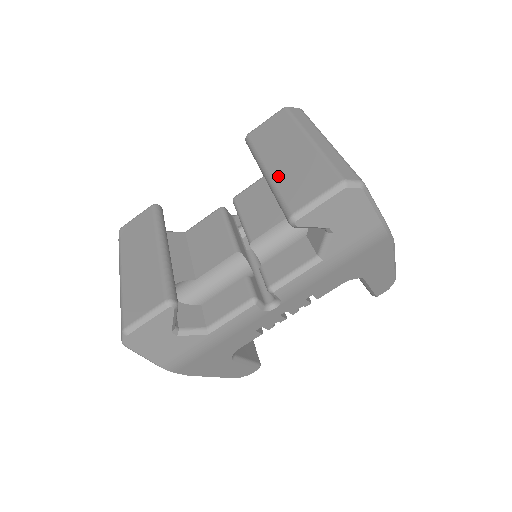
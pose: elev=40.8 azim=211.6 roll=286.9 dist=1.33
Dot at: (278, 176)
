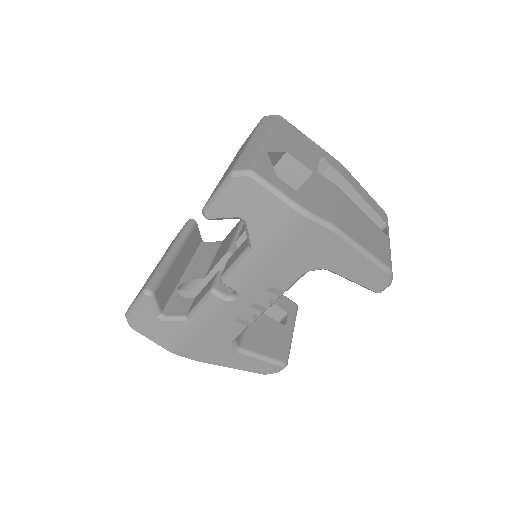
Dot at: (221, 178)
